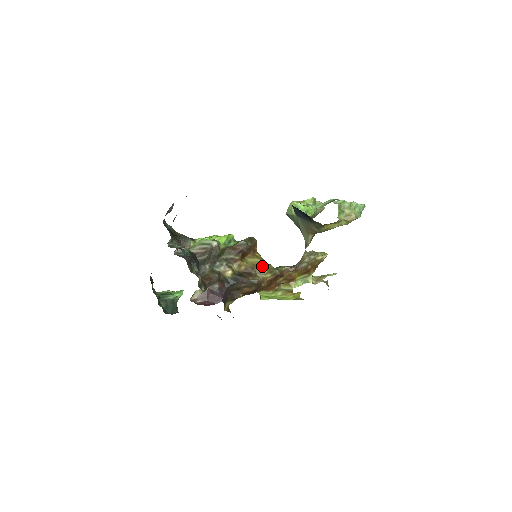
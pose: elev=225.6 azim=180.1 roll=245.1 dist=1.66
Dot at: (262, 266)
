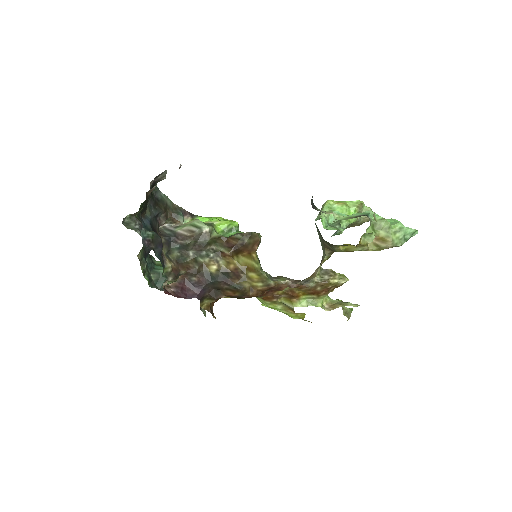
Dot at: (254, 271)
